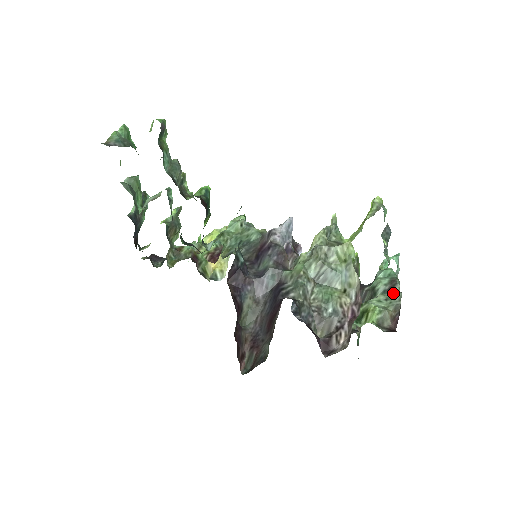
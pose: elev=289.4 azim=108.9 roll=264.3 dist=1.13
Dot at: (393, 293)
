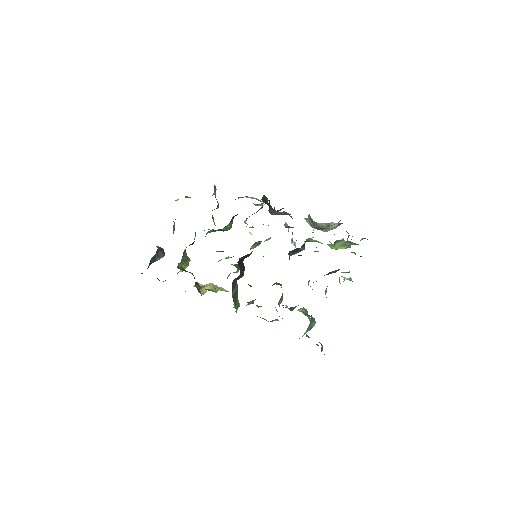
Dot at: occluded
